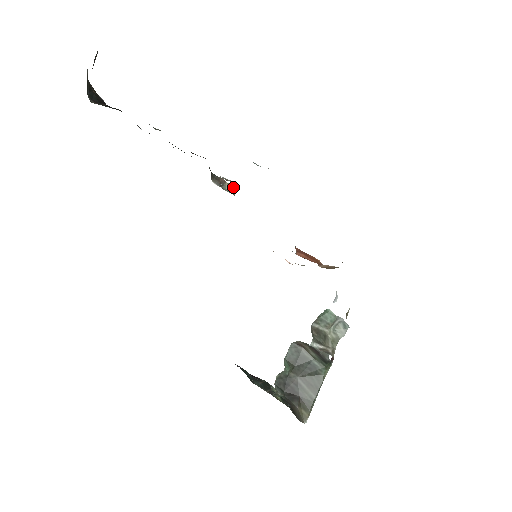
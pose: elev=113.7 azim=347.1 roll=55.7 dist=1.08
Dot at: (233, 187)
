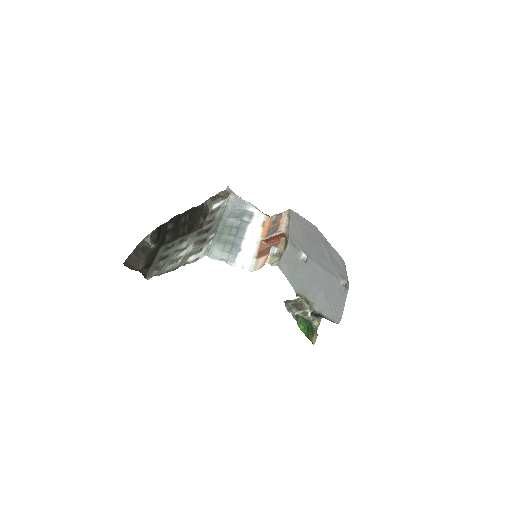
Dot at: (224, 192)
